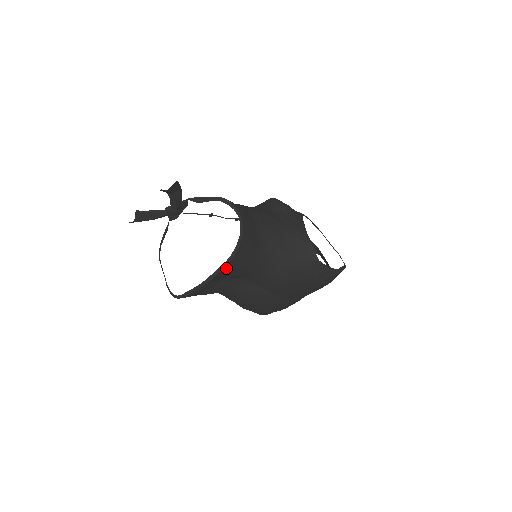
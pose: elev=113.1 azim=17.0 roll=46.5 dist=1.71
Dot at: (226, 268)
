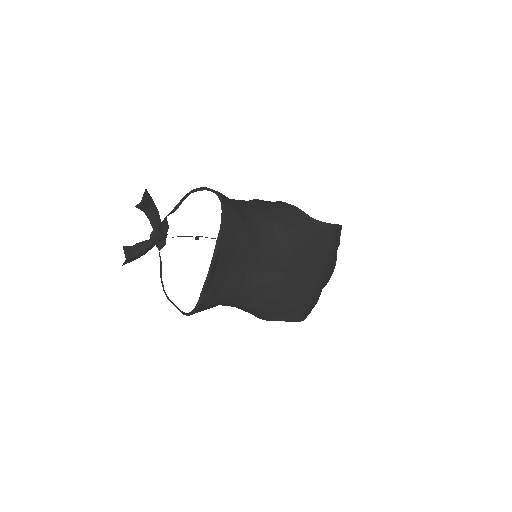
Dot at: (223, 237)
